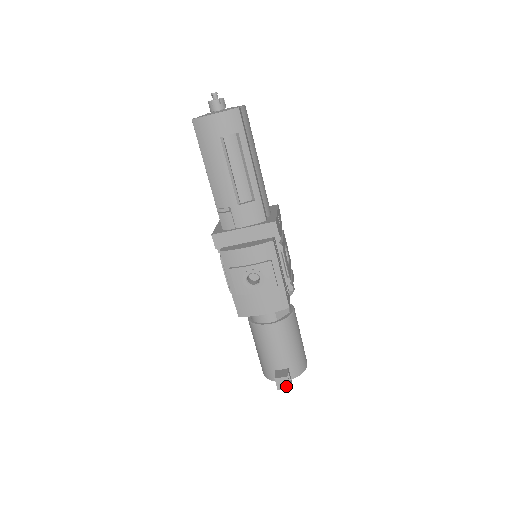
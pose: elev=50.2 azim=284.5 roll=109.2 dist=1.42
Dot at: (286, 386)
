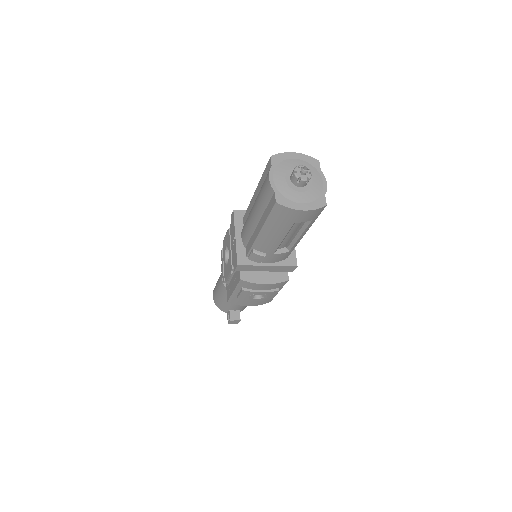
Dot at: (236, 323)
